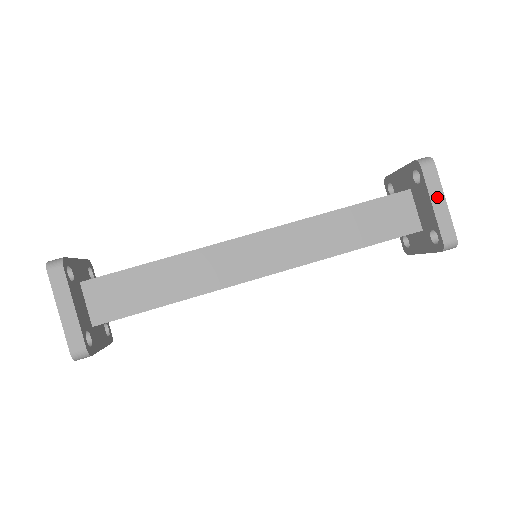
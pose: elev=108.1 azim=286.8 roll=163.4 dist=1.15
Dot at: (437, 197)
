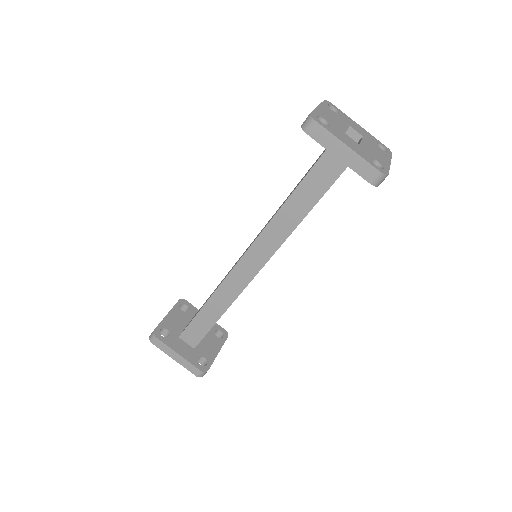
Dot at: occluded
